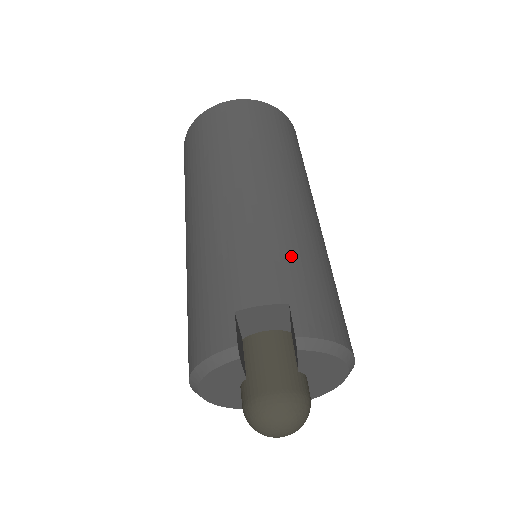
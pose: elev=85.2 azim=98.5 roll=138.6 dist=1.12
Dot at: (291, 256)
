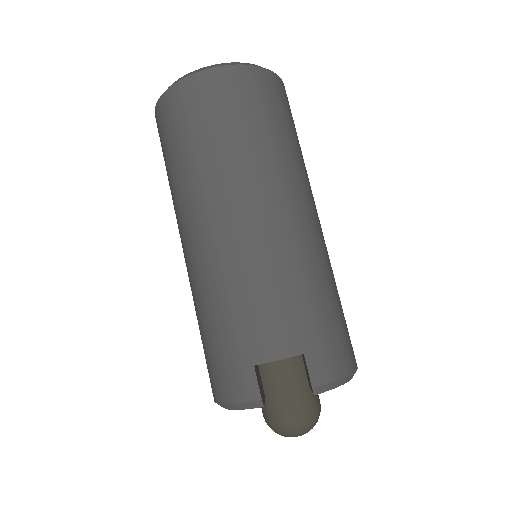
Dot at: (300, 297)
